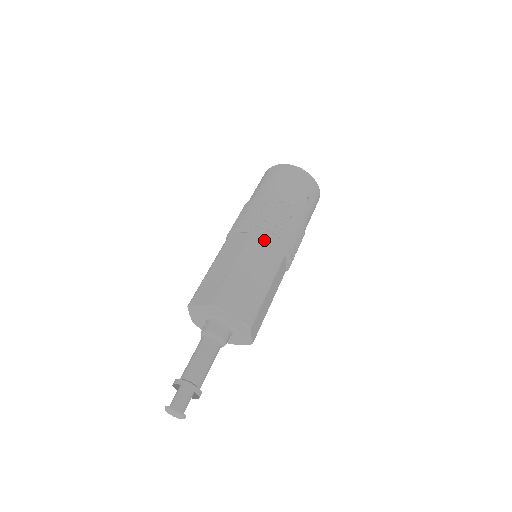
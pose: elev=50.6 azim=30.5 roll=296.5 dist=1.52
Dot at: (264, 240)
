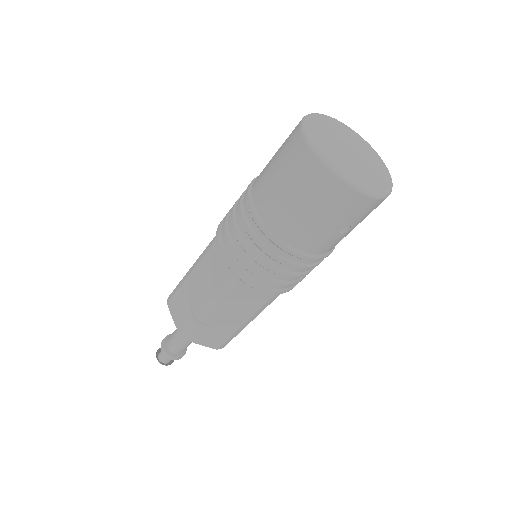
Dot at: (248, 287)
